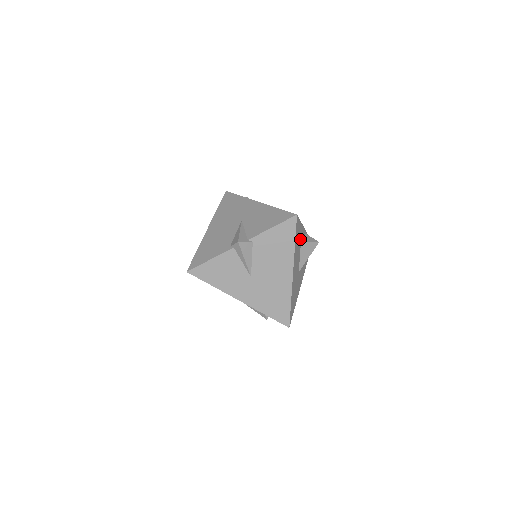
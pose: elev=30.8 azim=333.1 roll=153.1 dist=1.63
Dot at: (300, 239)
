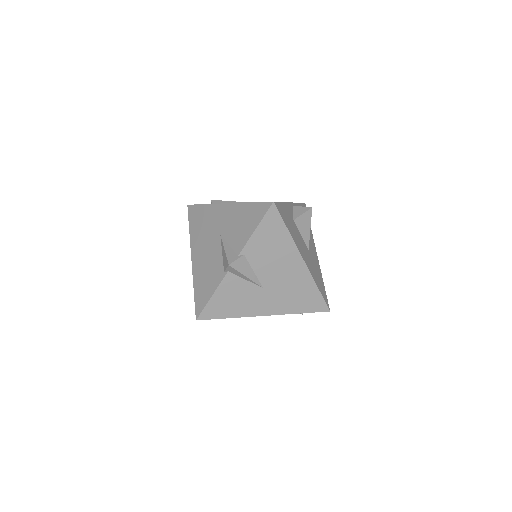
Dot at: (291, 219)
